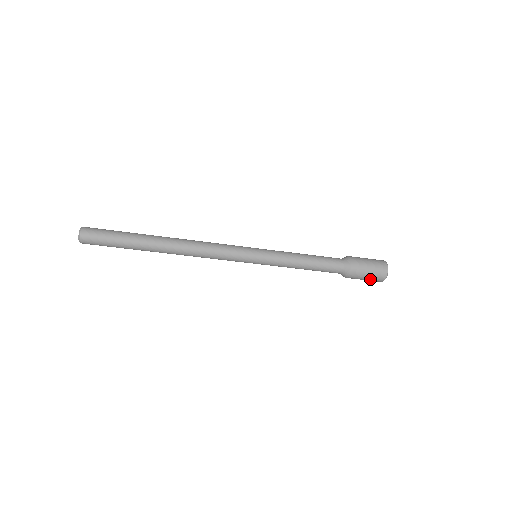
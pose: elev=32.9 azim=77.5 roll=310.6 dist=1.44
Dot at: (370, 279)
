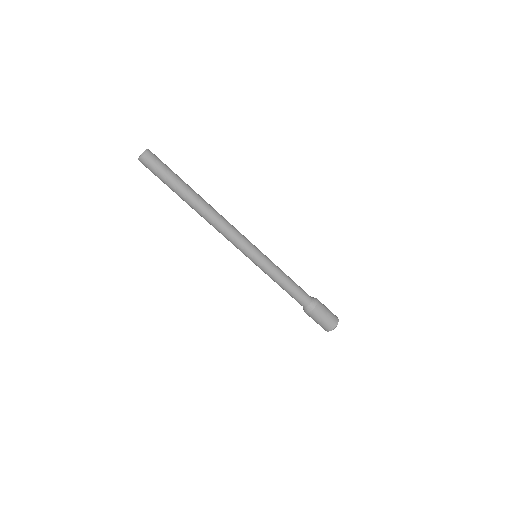
Dot at: (326, 321)
